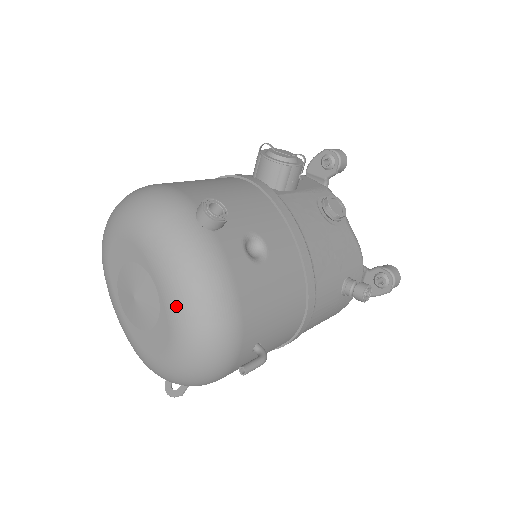
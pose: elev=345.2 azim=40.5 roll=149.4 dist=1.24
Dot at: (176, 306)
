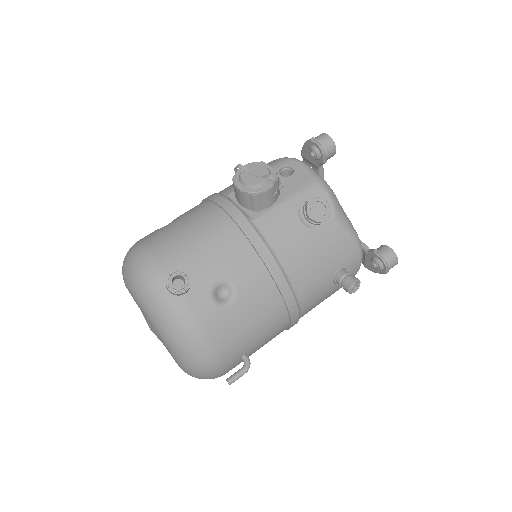
Dot at: (170, 348)
